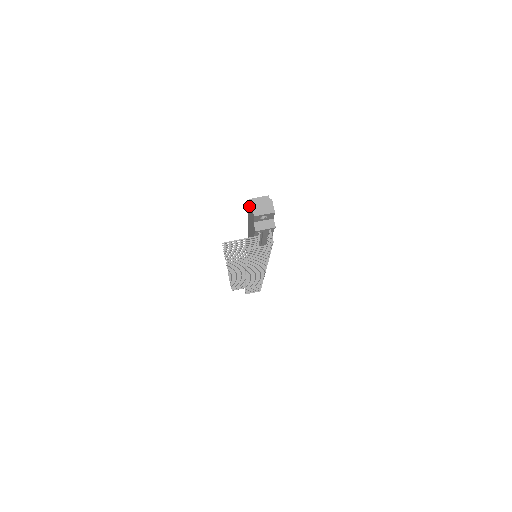
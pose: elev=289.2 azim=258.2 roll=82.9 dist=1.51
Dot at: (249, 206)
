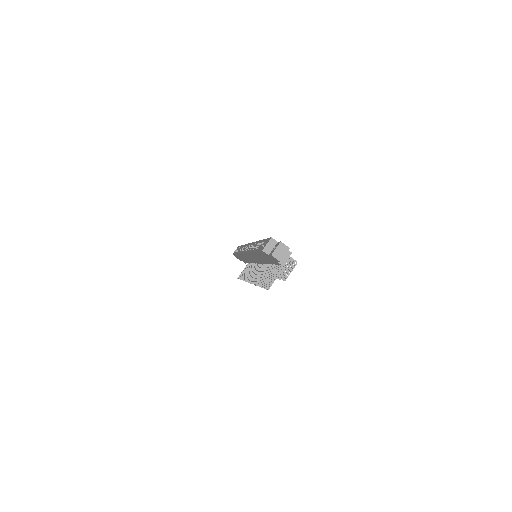
Dot at: occluded
